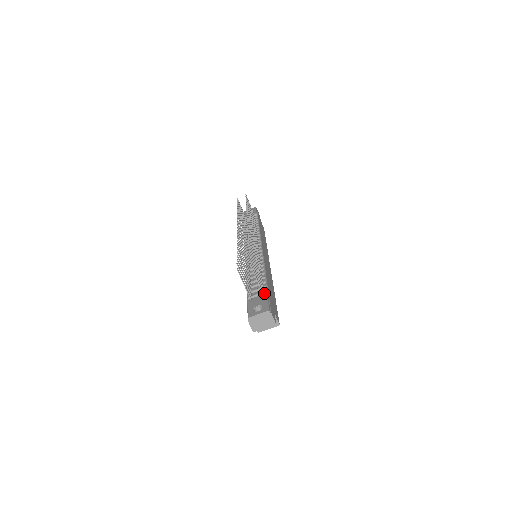
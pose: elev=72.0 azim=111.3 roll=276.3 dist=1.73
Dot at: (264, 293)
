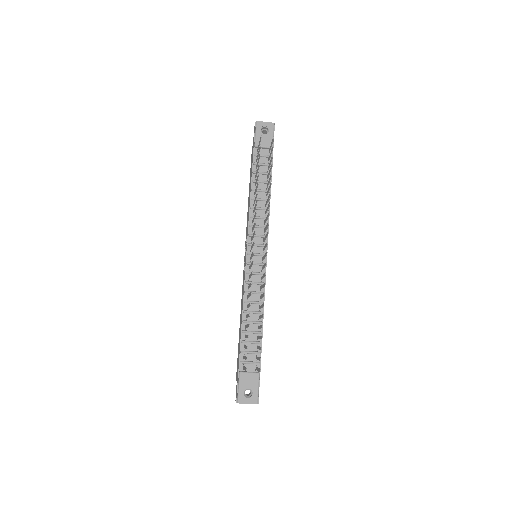
Dot at: (257, 364)
